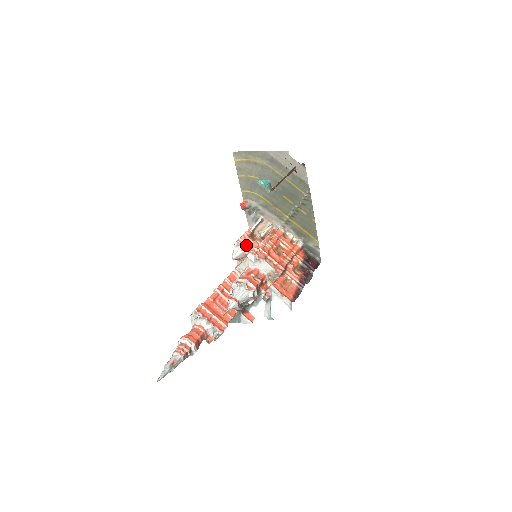
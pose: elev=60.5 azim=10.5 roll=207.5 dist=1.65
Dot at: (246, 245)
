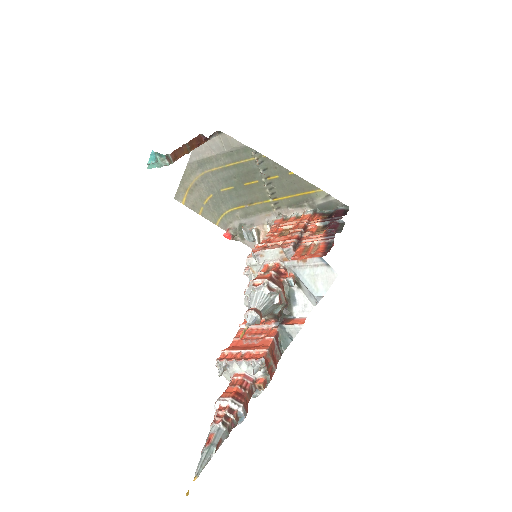
Dot at: occluded
